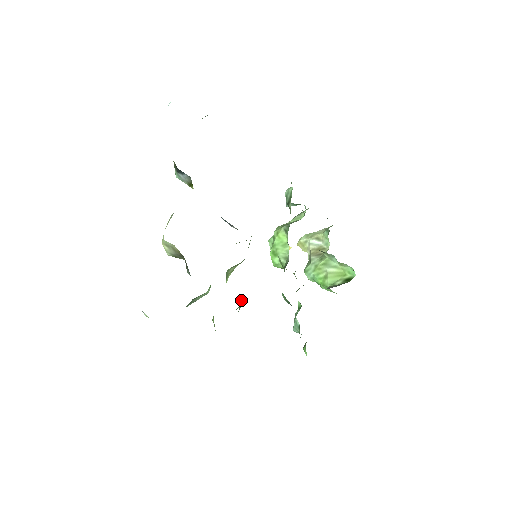
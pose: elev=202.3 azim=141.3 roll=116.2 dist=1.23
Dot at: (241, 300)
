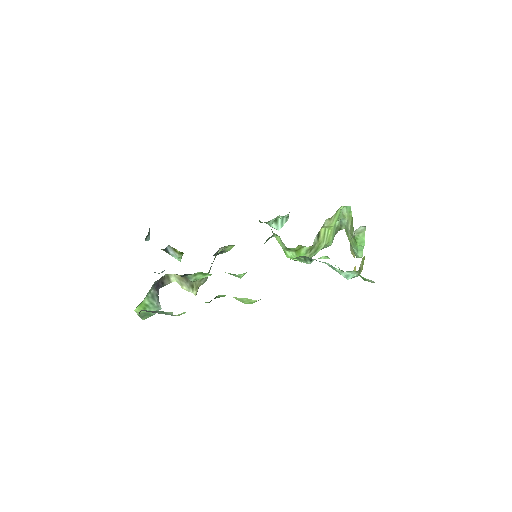
Dot at: occluded
